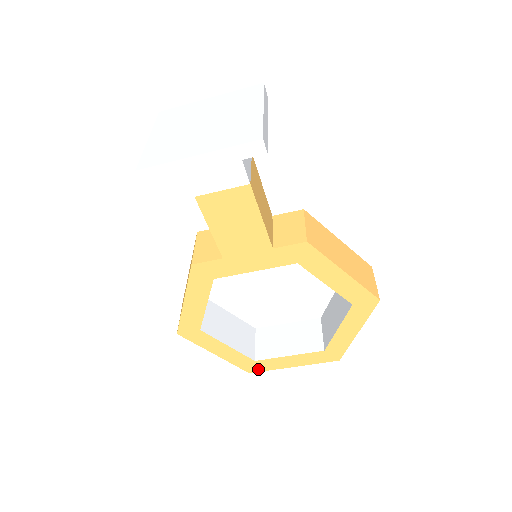
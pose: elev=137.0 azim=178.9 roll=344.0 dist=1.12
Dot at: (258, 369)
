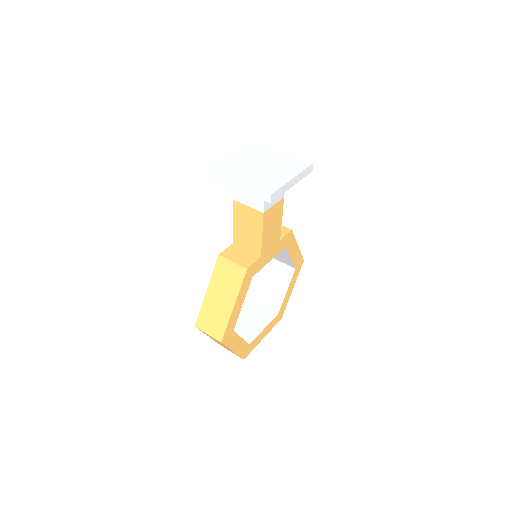
Dot at: (249, 352)
